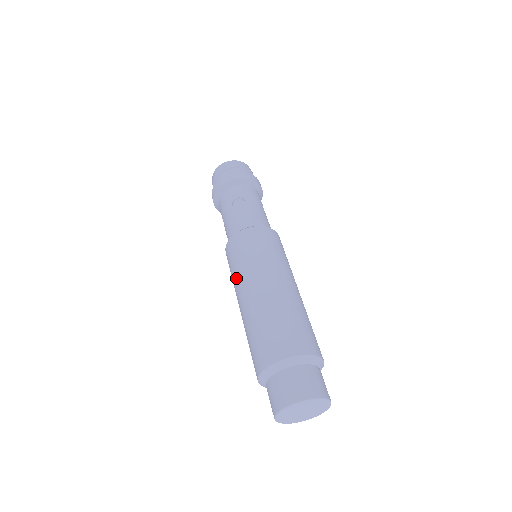
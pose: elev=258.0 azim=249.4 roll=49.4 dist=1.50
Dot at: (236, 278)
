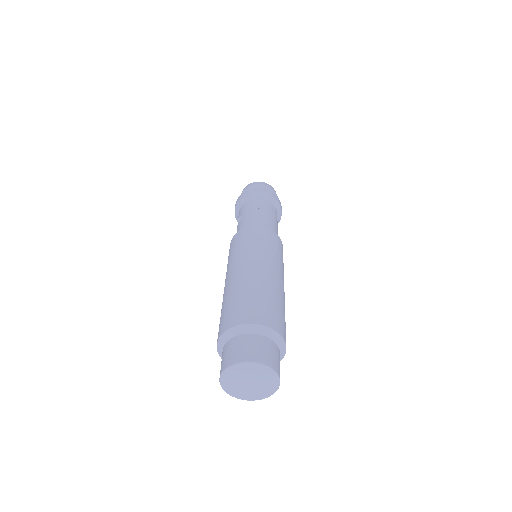
Dot at: (239, 254)
